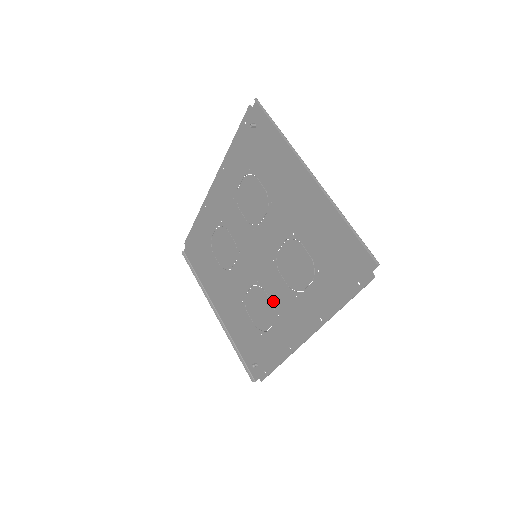
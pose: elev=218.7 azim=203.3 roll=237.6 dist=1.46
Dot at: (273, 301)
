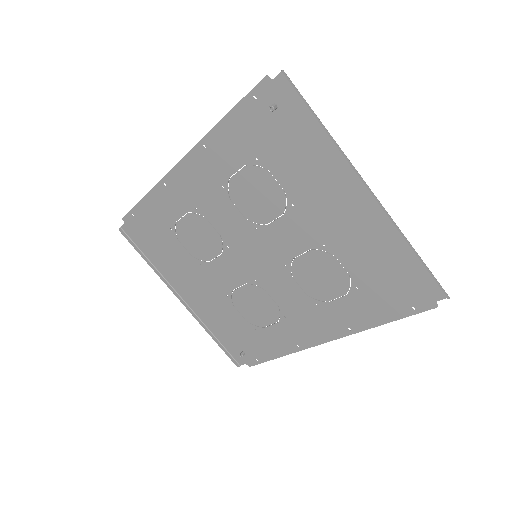
Dot at: (279, 303)
